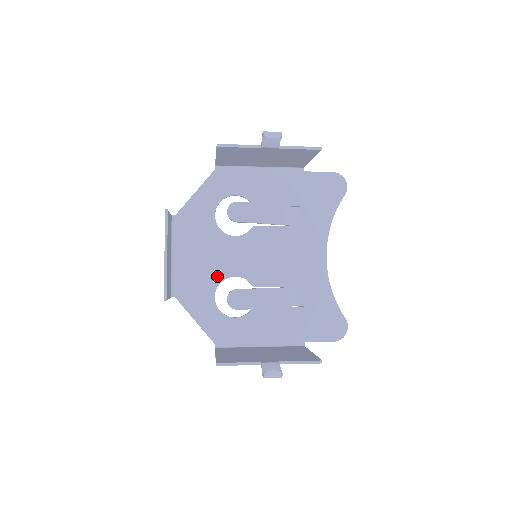
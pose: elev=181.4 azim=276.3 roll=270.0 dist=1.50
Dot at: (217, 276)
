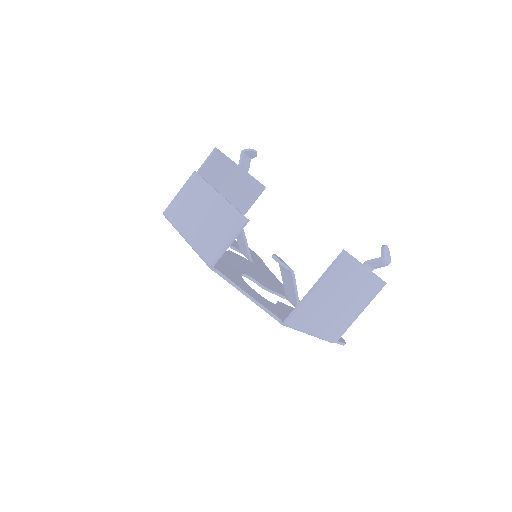
Dot at: (234, 269)
